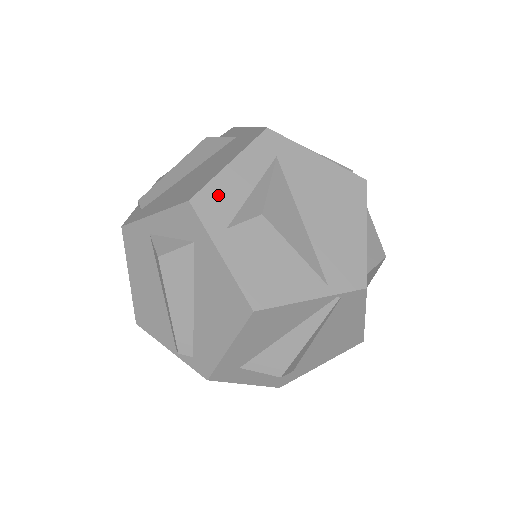
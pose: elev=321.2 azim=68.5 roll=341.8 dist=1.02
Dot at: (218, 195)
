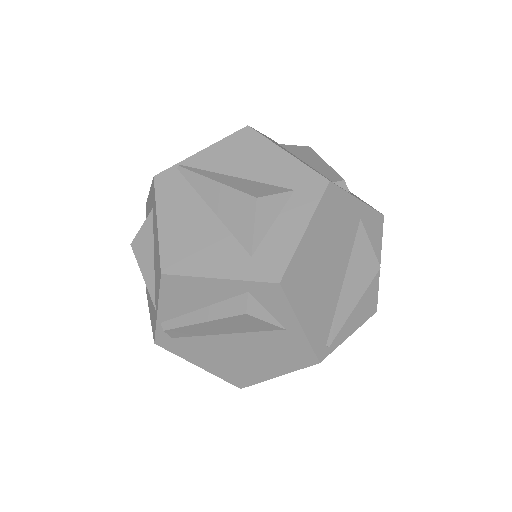
Dot at: occluded
